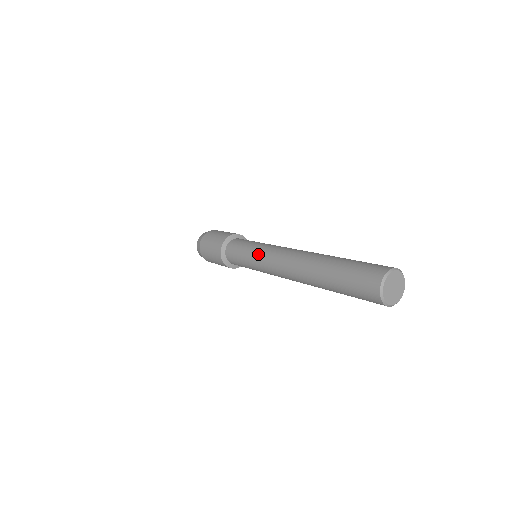
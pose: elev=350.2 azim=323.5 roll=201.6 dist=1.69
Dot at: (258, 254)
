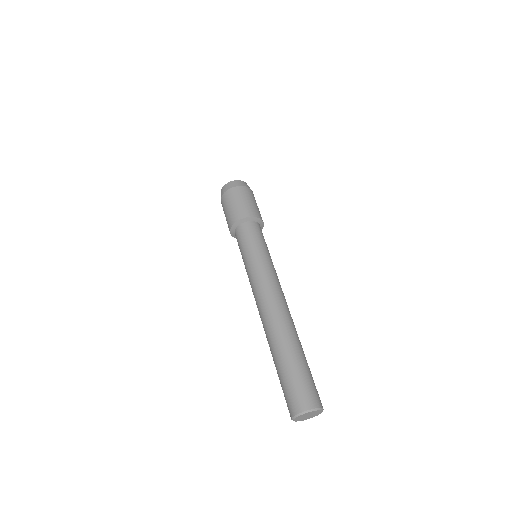
Dot at: (254, 268)
